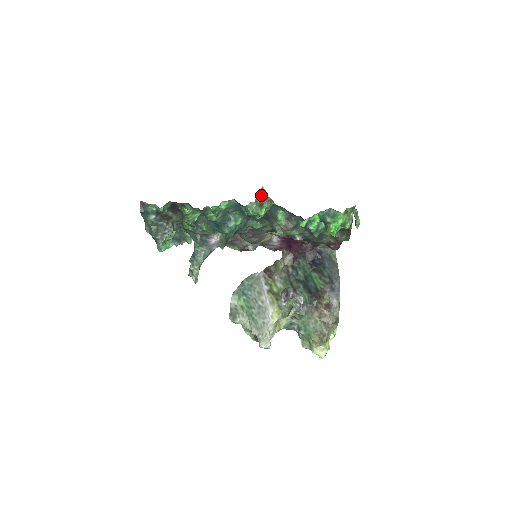
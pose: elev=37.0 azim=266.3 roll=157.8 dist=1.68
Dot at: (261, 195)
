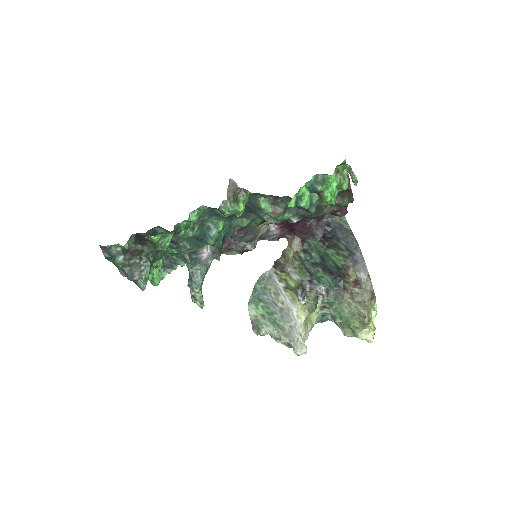
Dot at: (232, 189)
